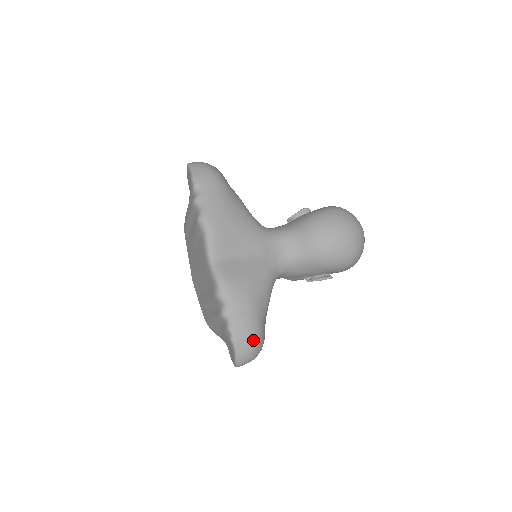
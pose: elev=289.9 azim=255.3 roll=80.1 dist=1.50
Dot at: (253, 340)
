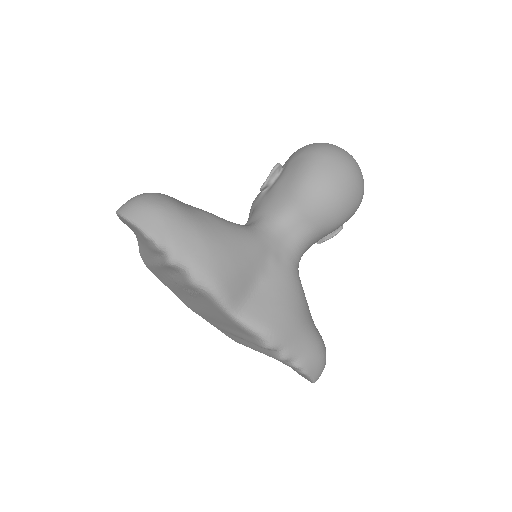
Dot at: (321, 356)
